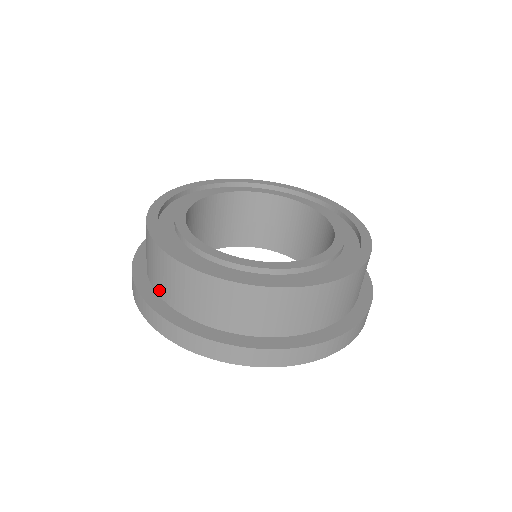
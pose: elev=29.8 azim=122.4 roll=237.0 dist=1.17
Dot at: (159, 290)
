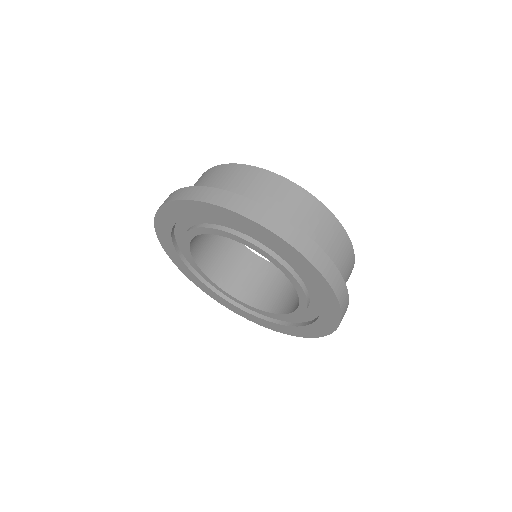
Dot at: occluded
